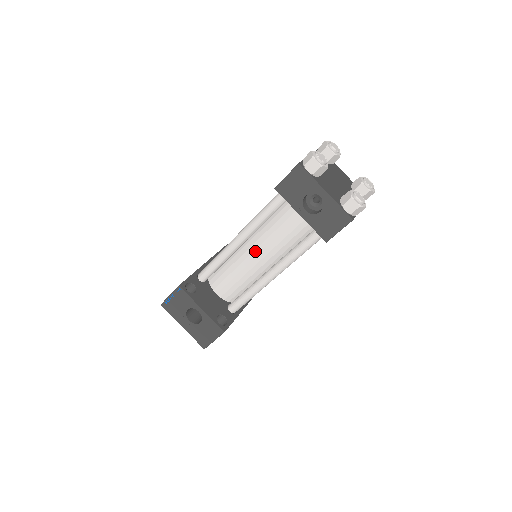
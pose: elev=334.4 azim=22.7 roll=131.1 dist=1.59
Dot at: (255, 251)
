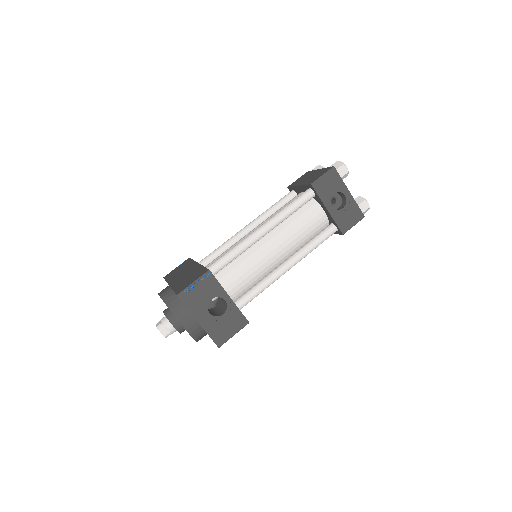
Dot at: (274, 243)
